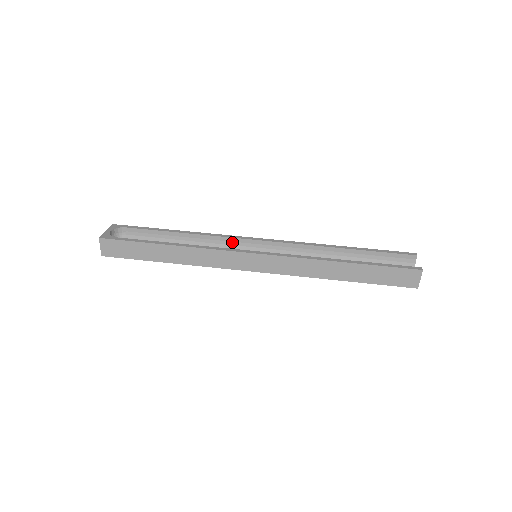
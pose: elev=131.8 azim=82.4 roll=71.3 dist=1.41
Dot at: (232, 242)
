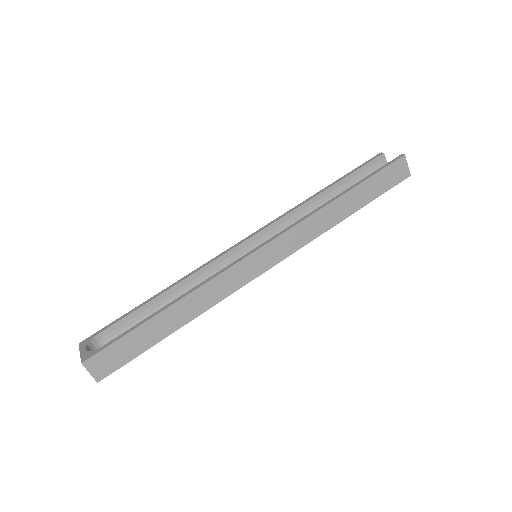
Dot at: (221, 262)
